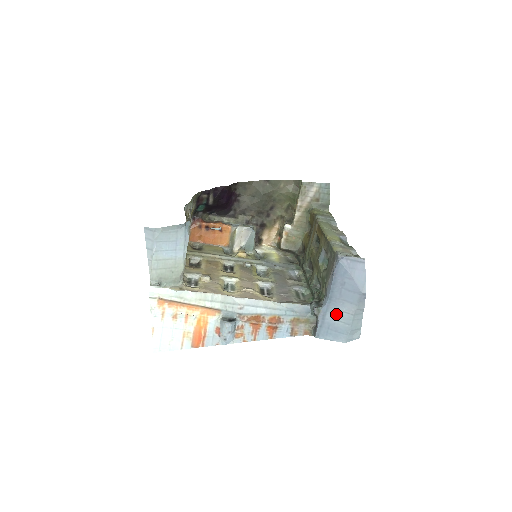
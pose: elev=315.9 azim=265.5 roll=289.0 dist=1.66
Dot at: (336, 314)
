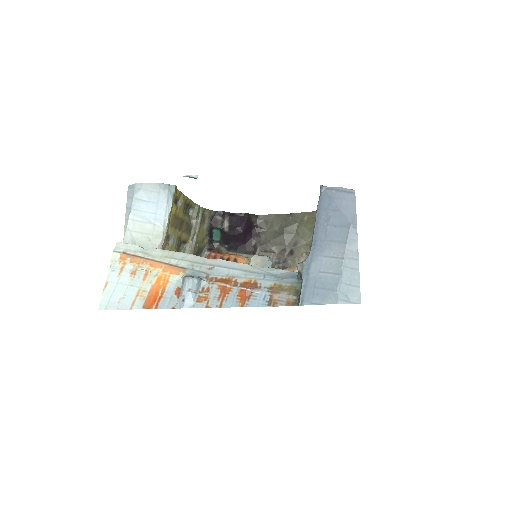
Dot at: (322, 263)
